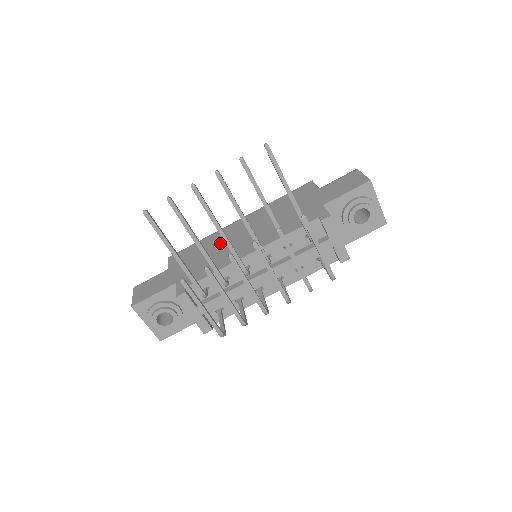
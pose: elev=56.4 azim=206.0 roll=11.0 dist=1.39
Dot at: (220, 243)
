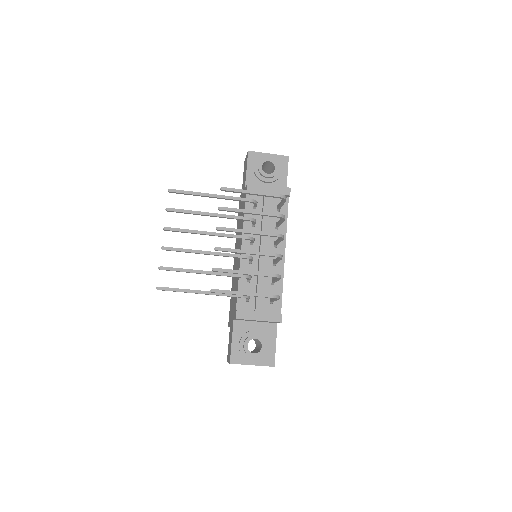
Dot at: (234, 278)
